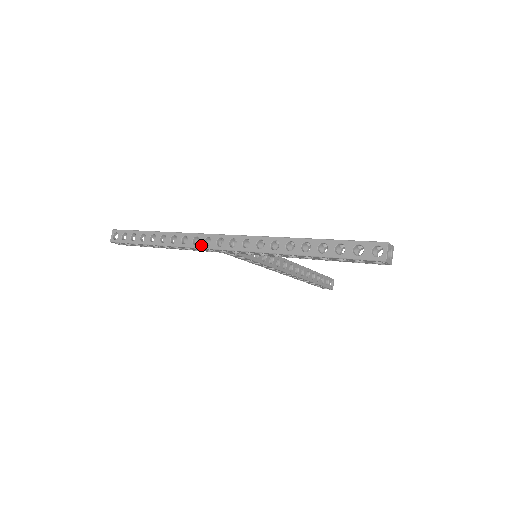
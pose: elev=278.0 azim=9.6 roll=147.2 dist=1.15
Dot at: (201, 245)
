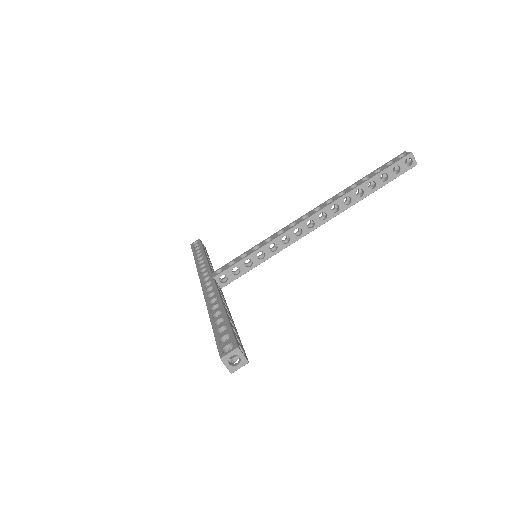
Dot at: occluded
